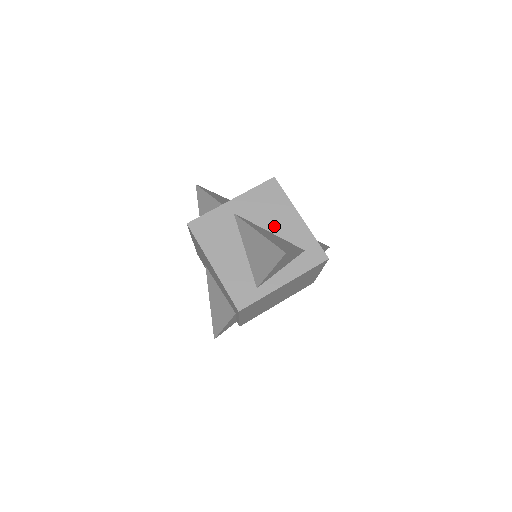
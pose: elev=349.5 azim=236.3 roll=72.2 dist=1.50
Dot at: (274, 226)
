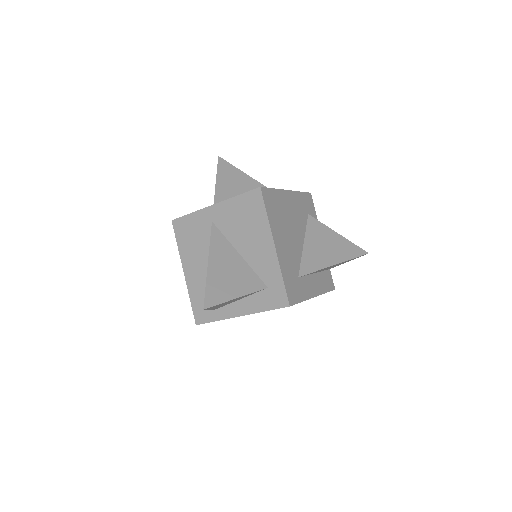
Dot at: (245, 249)
